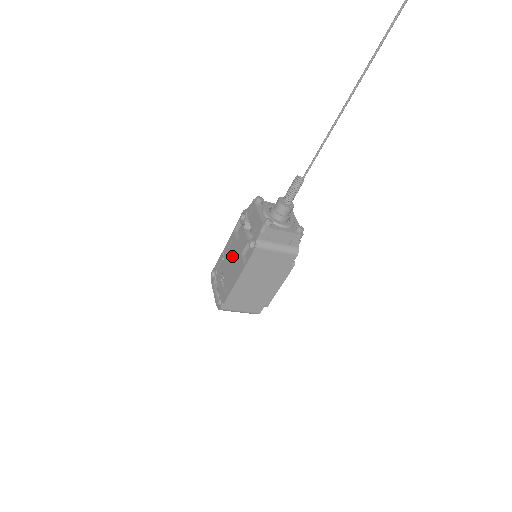
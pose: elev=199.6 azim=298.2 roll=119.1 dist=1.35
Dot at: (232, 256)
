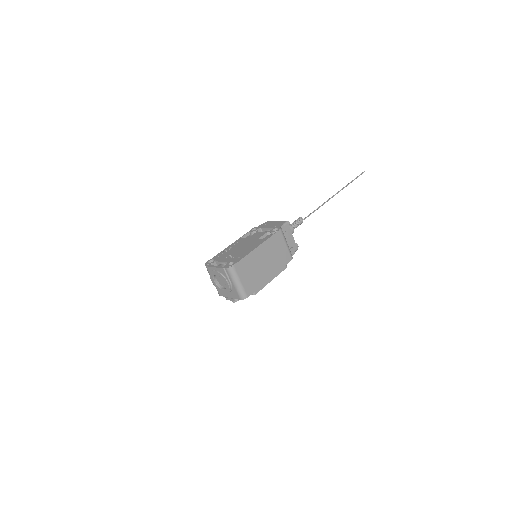
Dot at: (243, 244)
